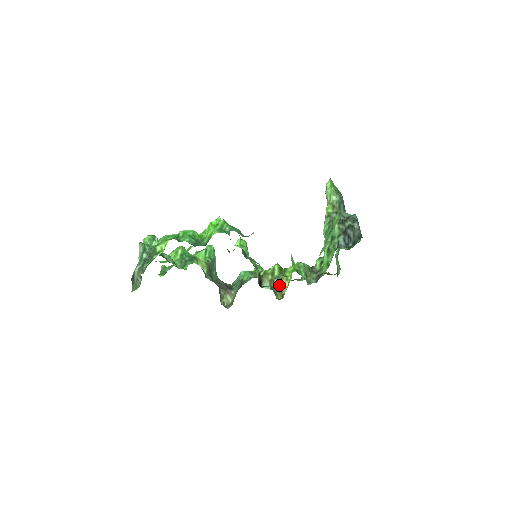
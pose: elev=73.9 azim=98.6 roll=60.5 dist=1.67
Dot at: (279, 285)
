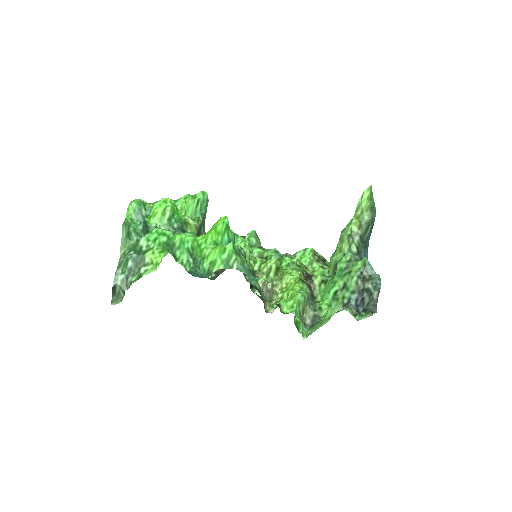
Dot at: (271, 292)
